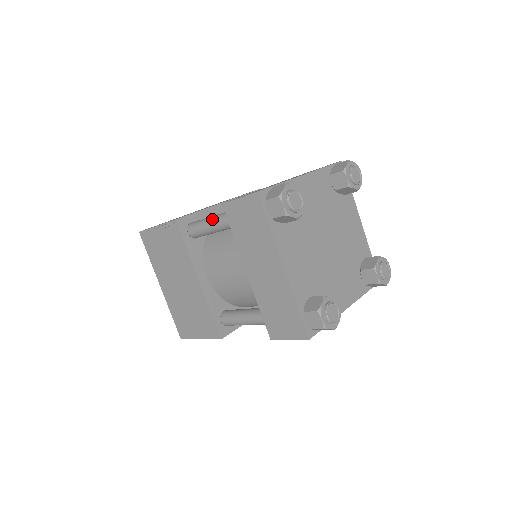
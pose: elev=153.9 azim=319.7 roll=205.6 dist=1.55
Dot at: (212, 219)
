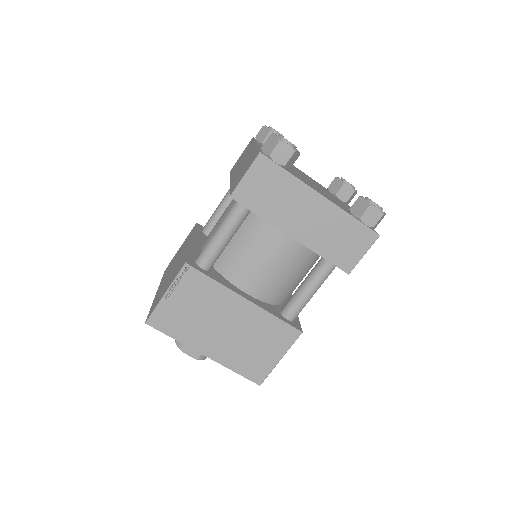
Dot at: (220, 230)
